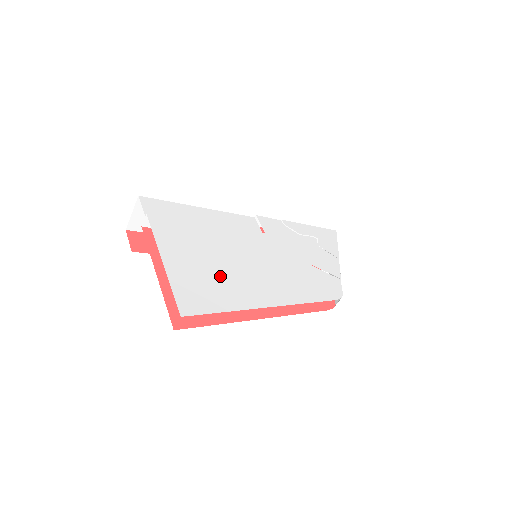
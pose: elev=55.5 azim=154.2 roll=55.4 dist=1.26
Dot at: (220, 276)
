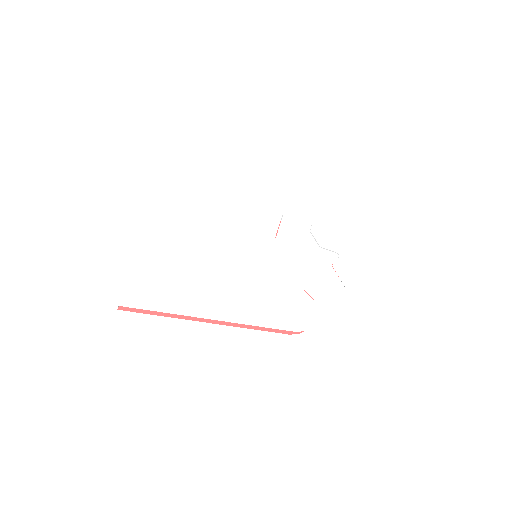
Dot at: (185, 276)
